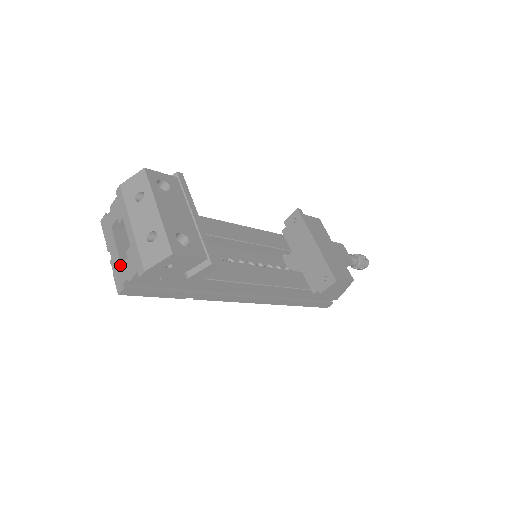
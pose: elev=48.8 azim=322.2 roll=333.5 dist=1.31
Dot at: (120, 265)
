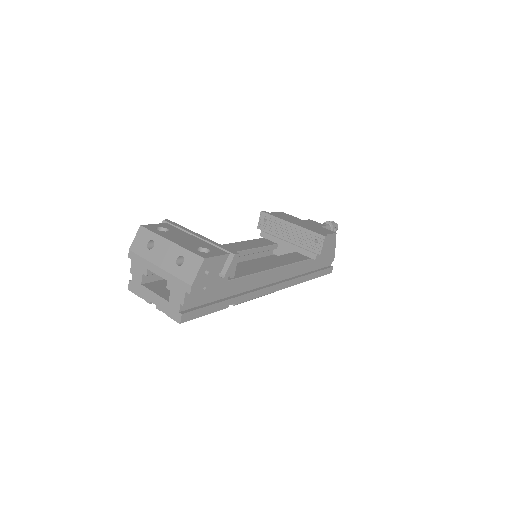
Dot at: (167, 302)
